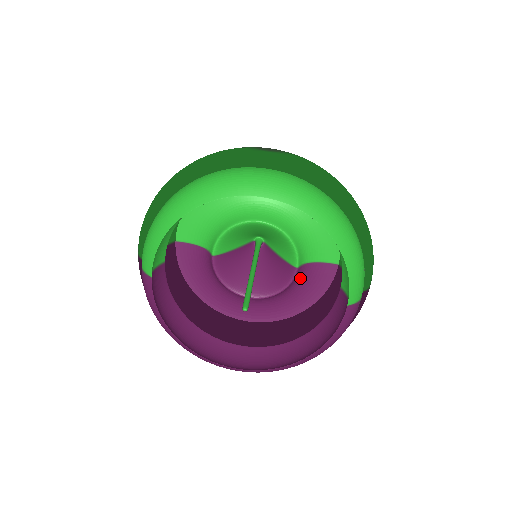
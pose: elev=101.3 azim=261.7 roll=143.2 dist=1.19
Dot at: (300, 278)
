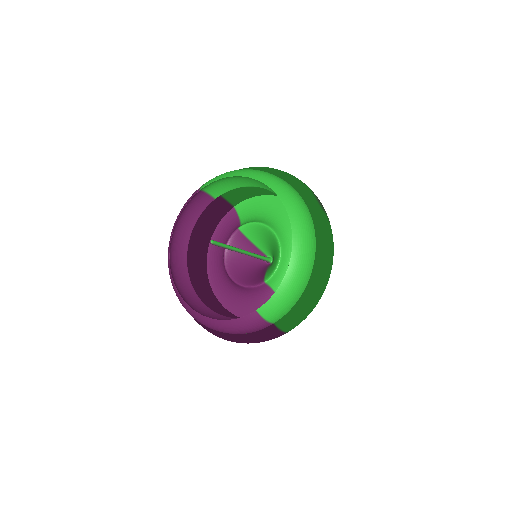
Dot at: (261, 294)
